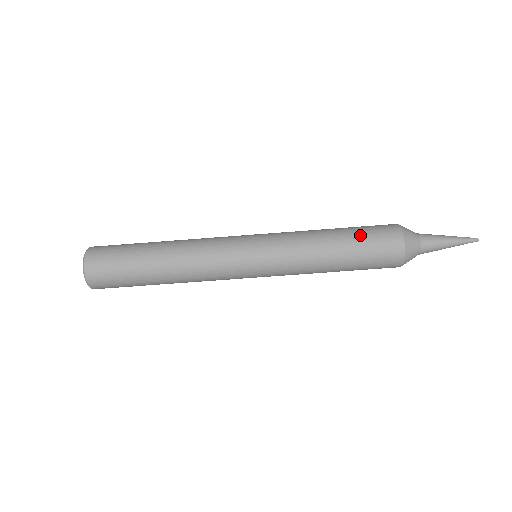
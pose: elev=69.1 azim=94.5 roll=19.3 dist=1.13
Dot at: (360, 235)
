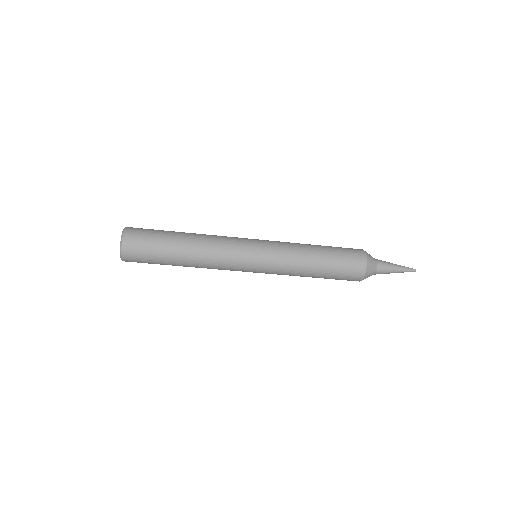
Dot at: (335, 270)
